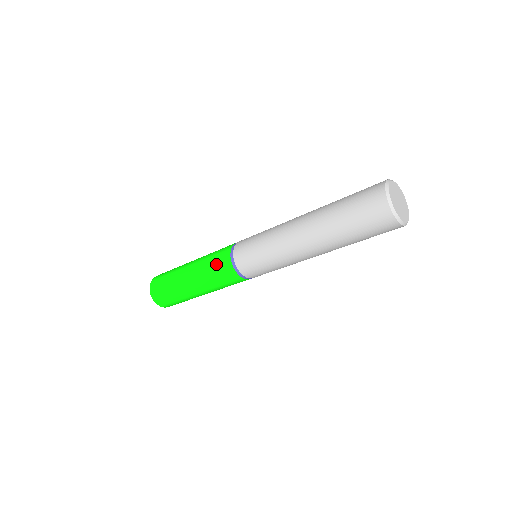
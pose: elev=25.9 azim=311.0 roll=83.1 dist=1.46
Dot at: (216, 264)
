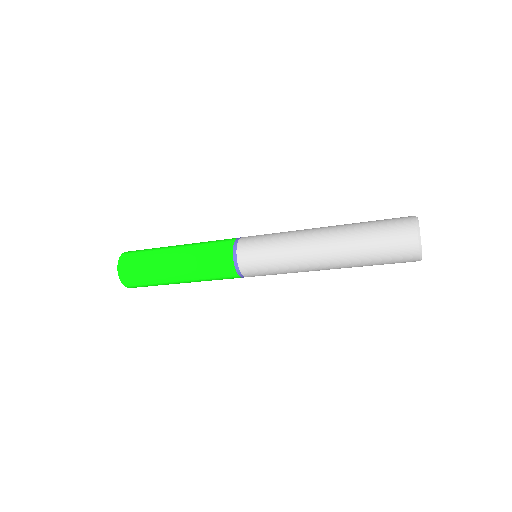
Dot at: (215, 268)
